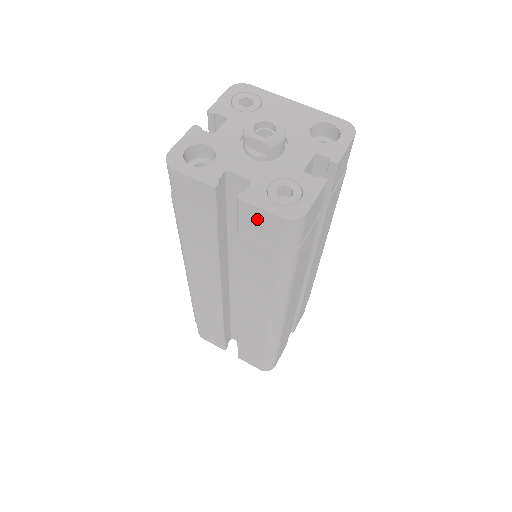
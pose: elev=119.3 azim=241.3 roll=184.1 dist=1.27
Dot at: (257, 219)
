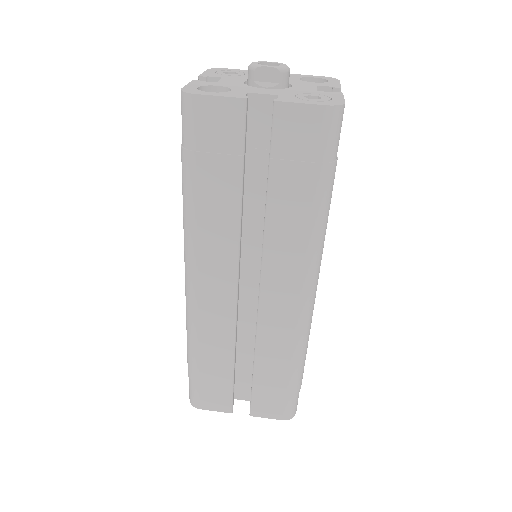
Dot at: (296, 123)
